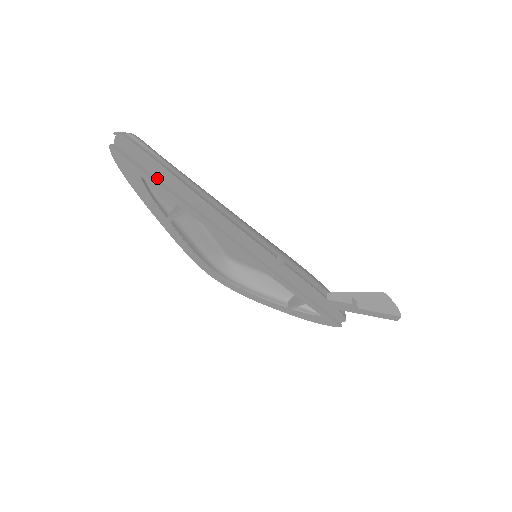
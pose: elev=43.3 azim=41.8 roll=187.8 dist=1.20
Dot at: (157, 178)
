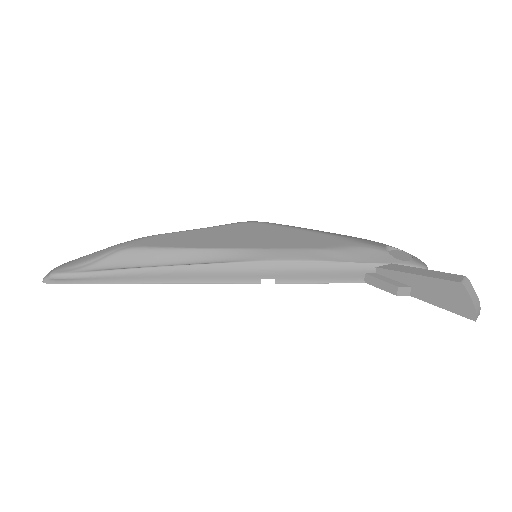
Dot at: occluded
